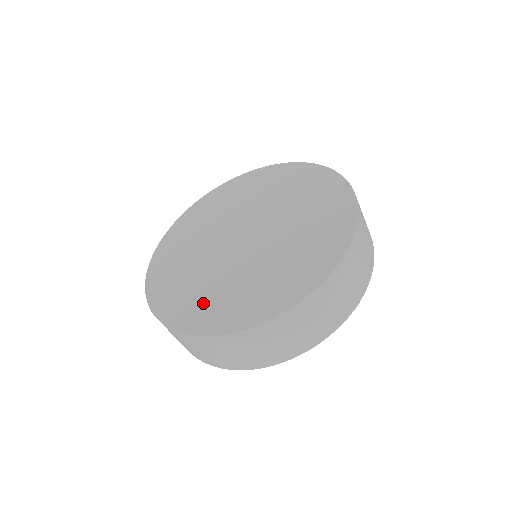
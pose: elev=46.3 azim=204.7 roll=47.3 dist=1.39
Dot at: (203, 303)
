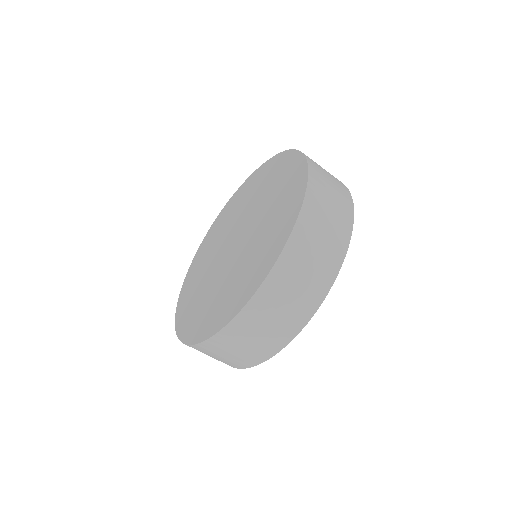
Dot at: (198, 313)
